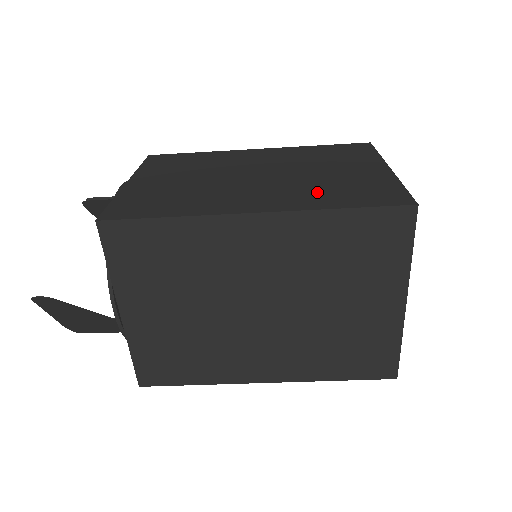
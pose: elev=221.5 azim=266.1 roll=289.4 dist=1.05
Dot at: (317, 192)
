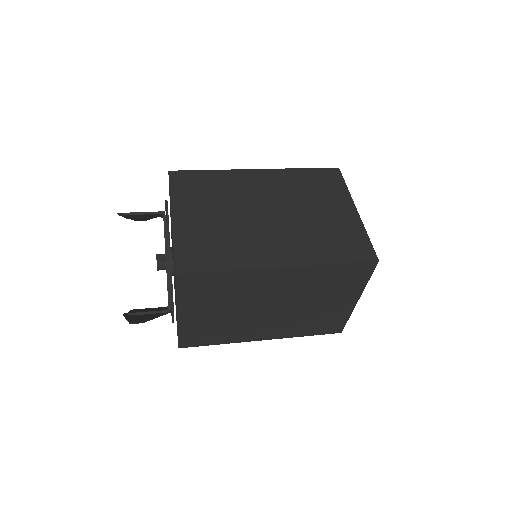
Dot at: (316, 242)
